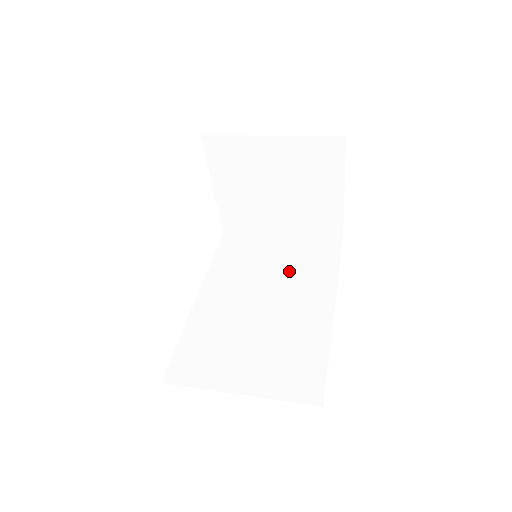
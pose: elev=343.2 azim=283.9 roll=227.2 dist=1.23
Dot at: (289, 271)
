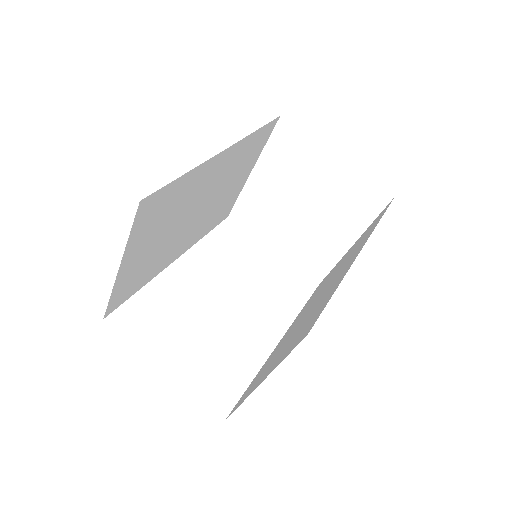
Dot at: (344, 261)
